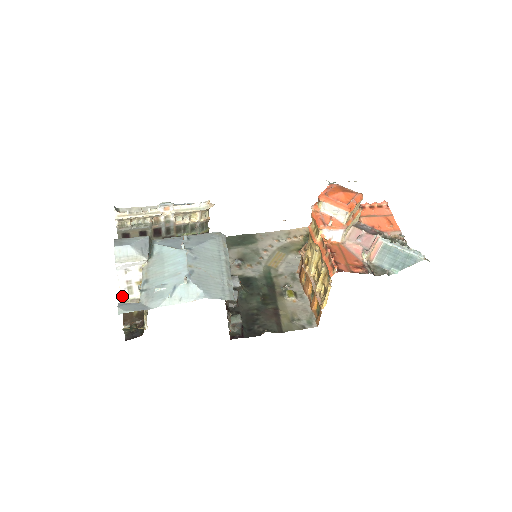
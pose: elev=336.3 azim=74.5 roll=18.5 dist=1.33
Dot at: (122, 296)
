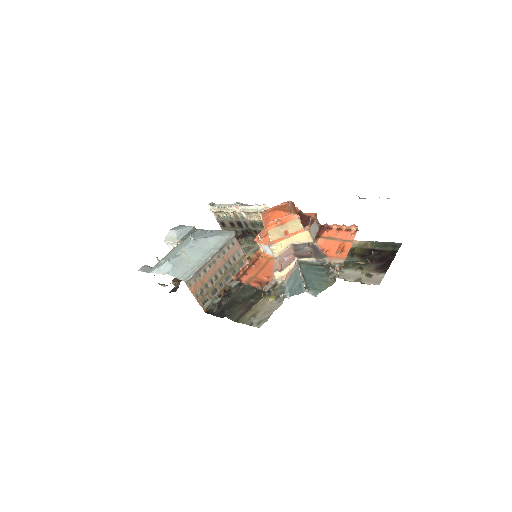
Dot at: occluded
